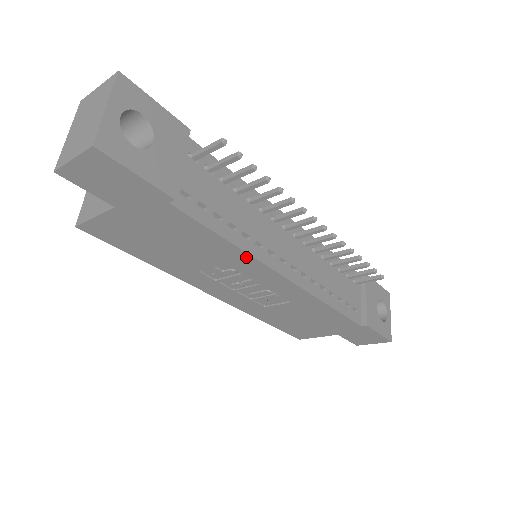
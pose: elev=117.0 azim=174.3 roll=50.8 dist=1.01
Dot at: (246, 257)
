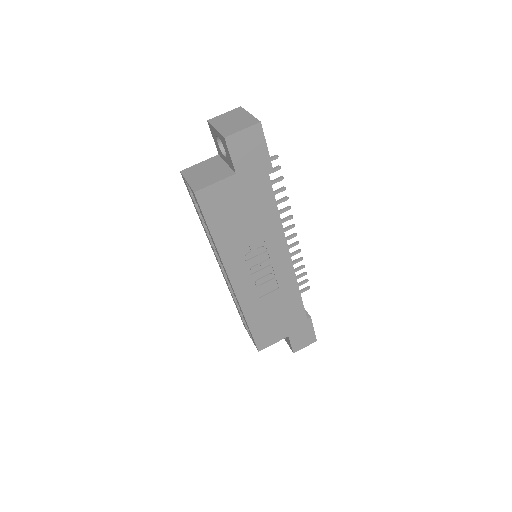
Dot at: (280, 230)
